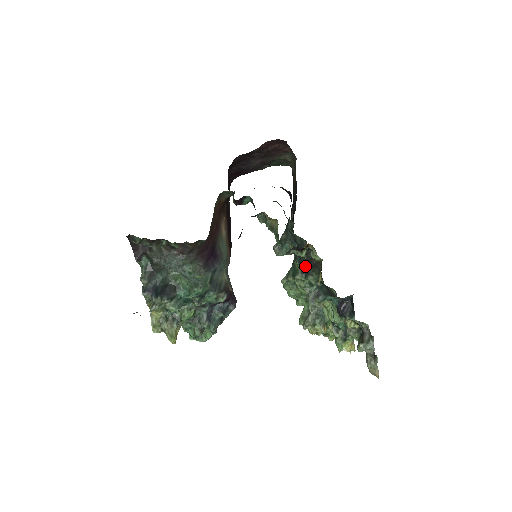
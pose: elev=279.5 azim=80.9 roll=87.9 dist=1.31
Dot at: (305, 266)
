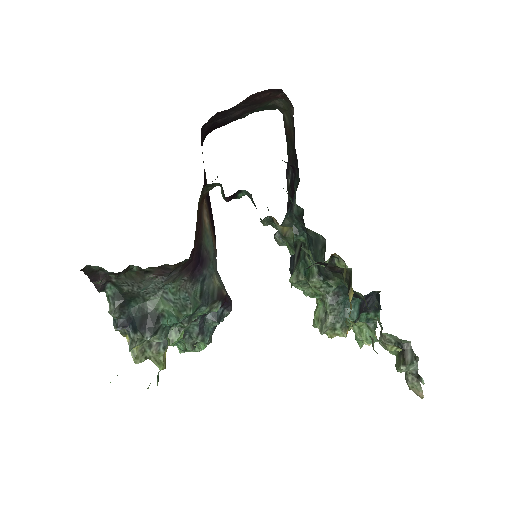
Dot at: (324, 269)
